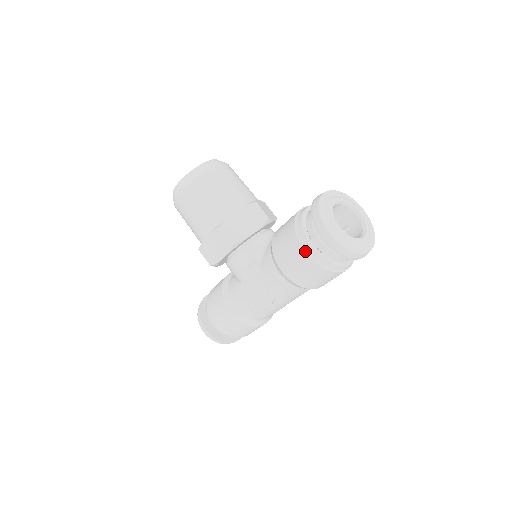
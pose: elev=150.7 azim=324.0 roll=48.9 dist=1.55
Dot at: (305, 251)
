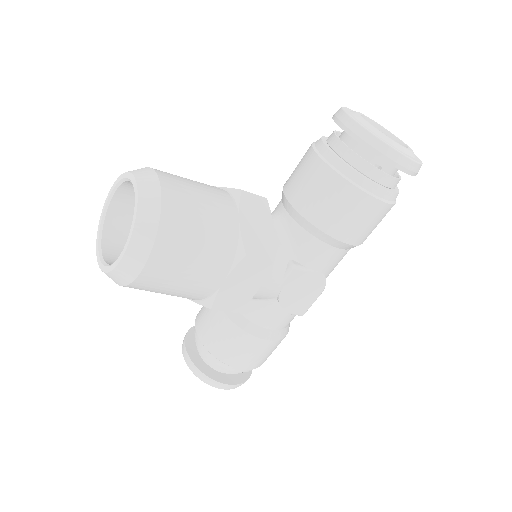
Dot at: (380, 200)
